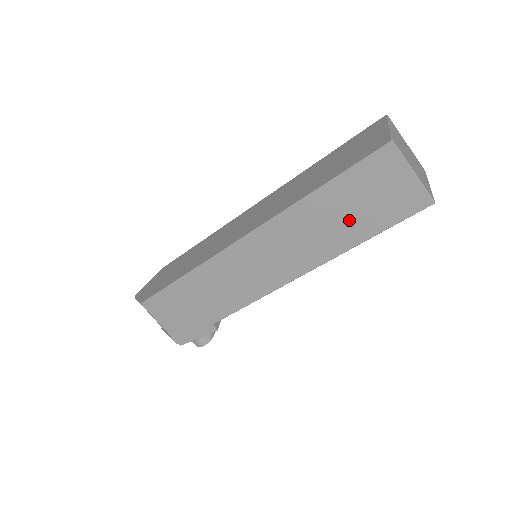
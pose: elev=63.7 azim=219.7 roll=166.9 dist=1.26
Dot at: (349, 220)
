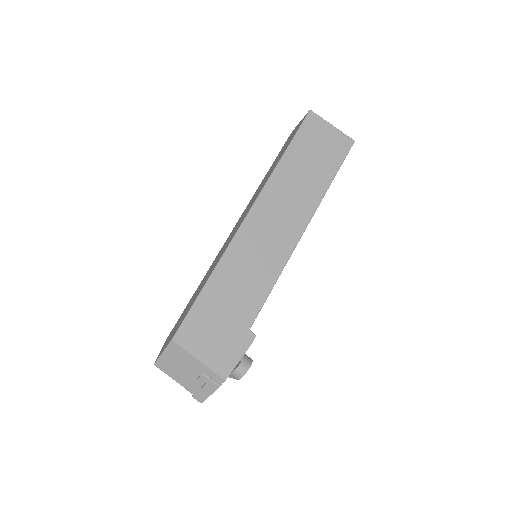
Dot at: (312, 172)
